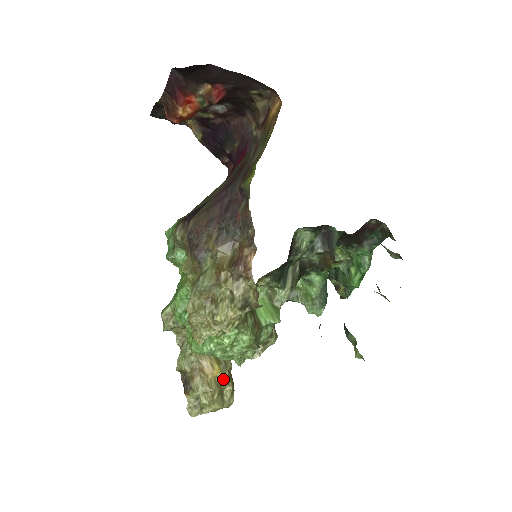
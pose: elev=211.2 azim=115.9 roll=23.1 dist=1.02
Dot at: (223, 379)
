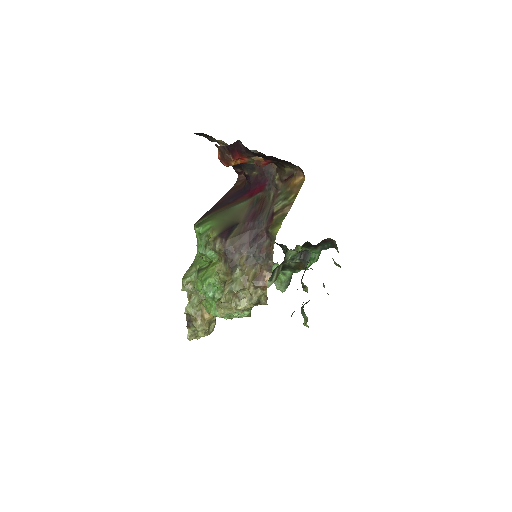
Dot at: (213, 320)
